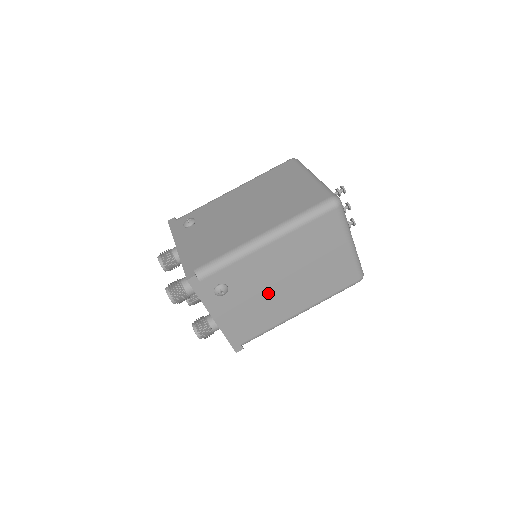
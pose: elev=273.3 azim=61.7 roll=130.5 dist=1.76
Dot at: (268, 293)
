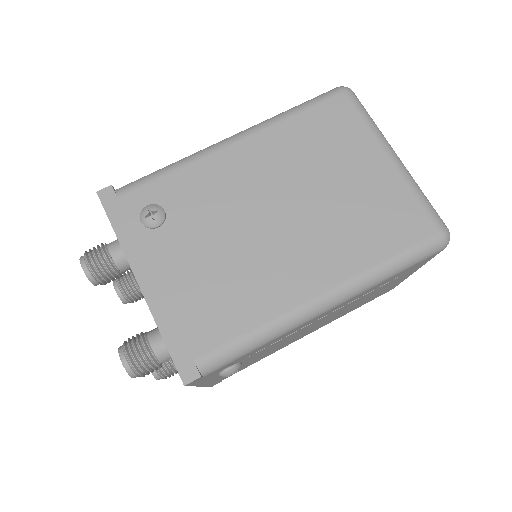
Dot at: (244, 238)
